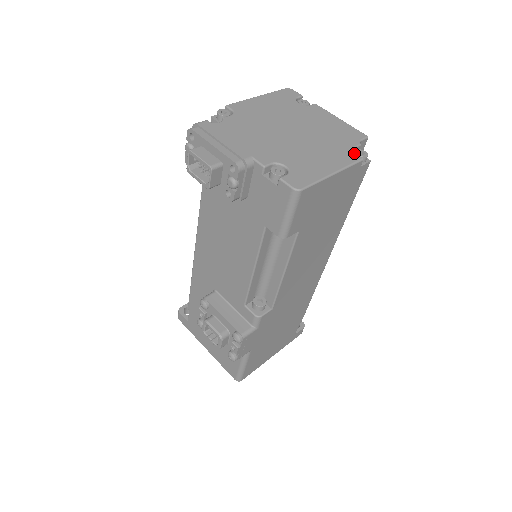
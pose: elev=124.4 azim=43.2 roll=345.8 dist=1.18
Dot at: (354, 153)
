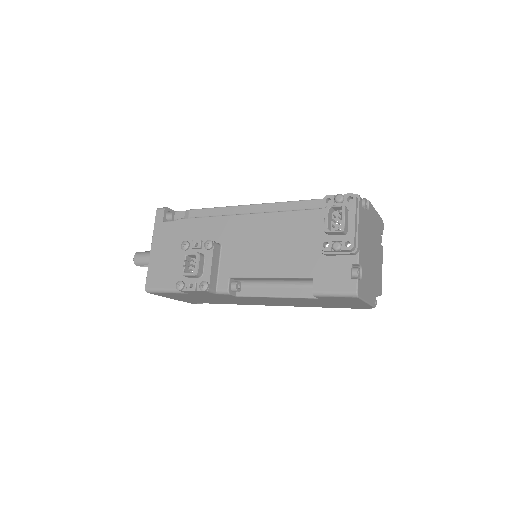
Dot at: occluded
